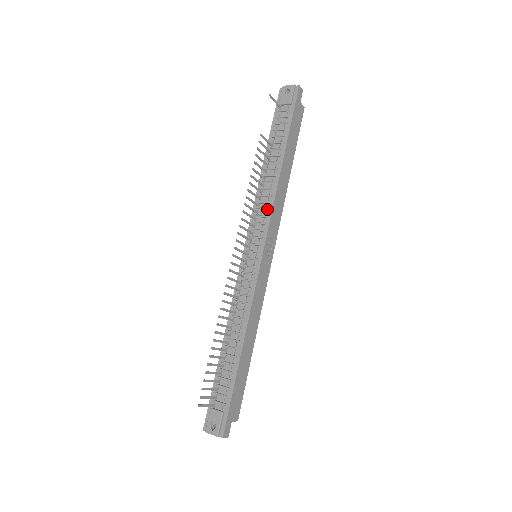
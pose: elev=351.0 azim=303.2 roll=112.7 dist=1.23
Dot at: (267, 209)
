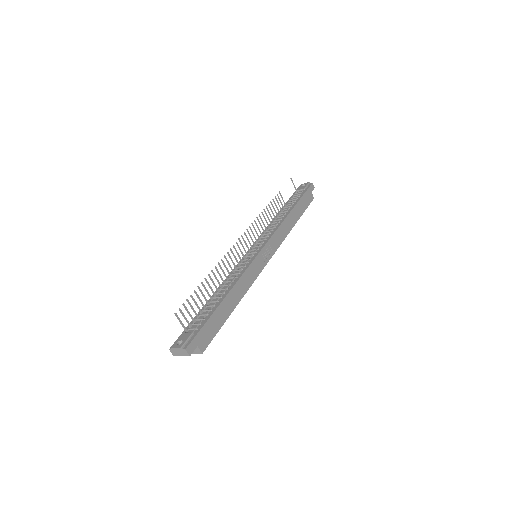
Dot at: (272, 230)
